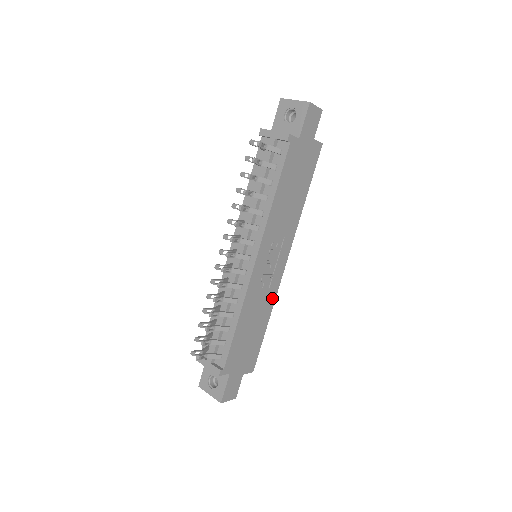
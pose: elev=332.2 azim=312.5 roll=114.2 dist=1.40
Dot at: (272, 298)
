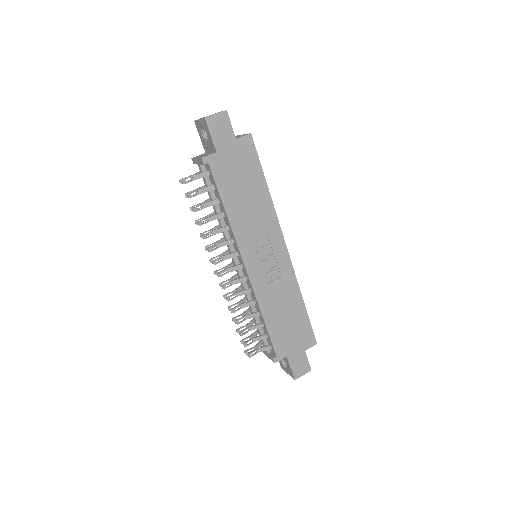
Dot at: (292, 282)
